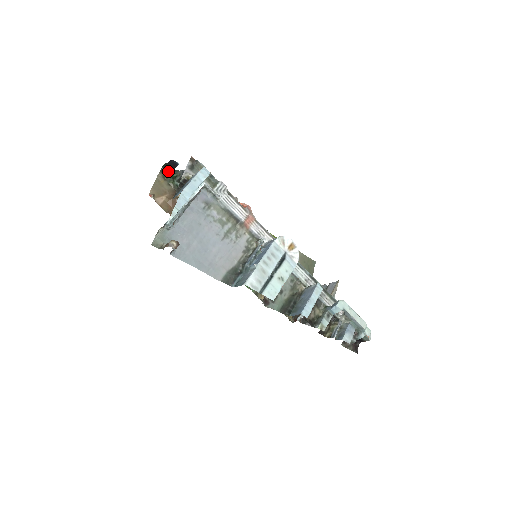
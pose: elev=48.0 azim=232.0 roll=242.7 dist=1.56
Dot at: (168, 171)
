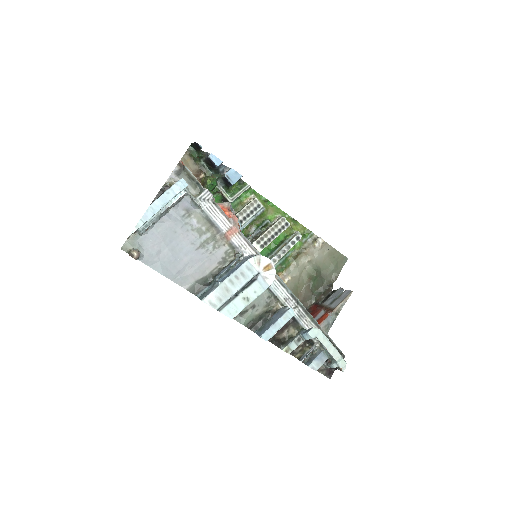
Dot at: (195, 150)
